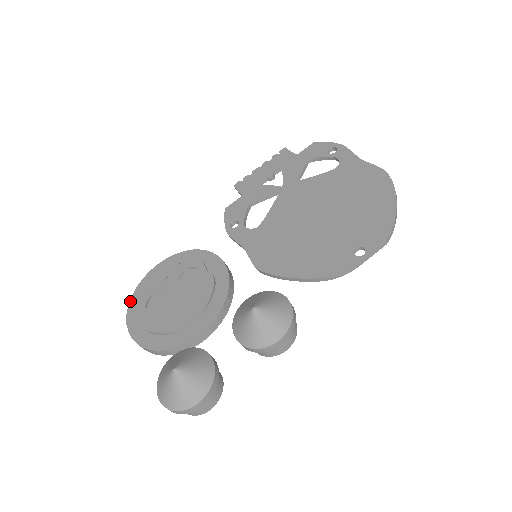
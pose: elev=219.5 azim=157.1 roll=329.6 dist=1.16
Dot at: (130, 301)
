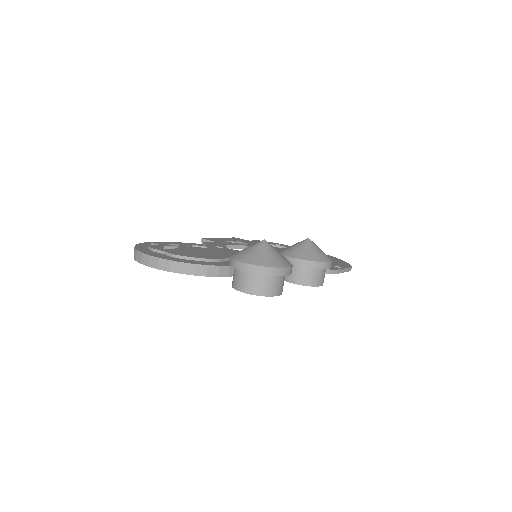
Dot at: (135, 246)
